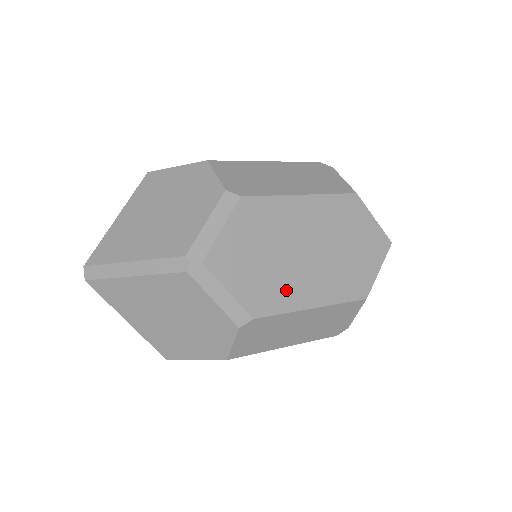
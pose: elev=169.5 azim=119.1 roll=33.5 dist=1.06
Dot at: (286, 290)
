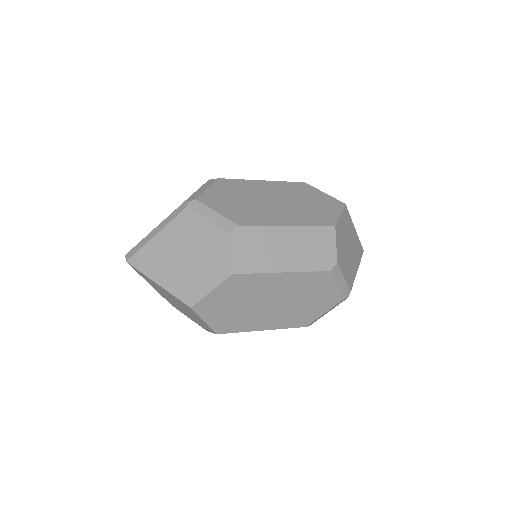
Dot at: (262, 216)
